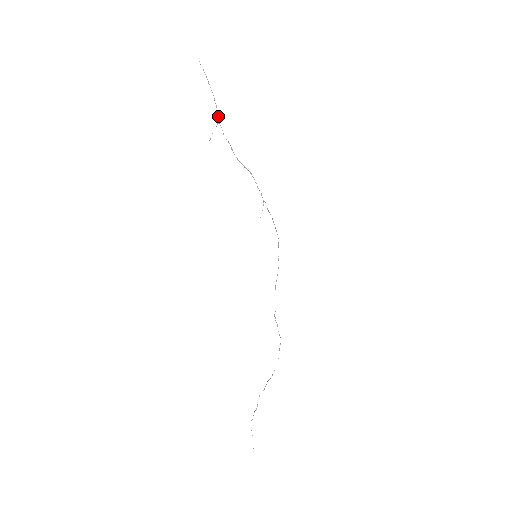
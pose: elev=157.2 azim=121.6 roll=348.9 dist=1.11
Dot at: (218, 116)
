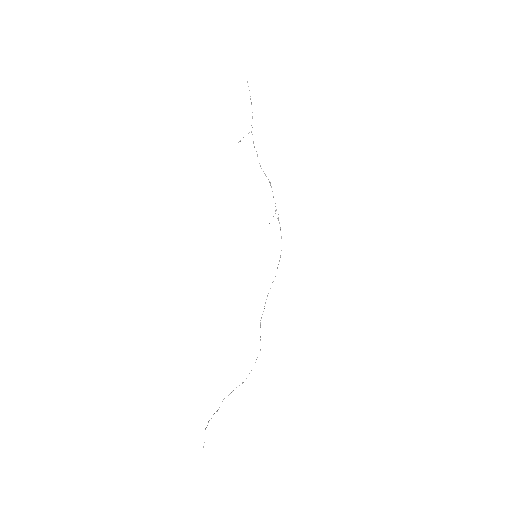
Dot at: occluded
